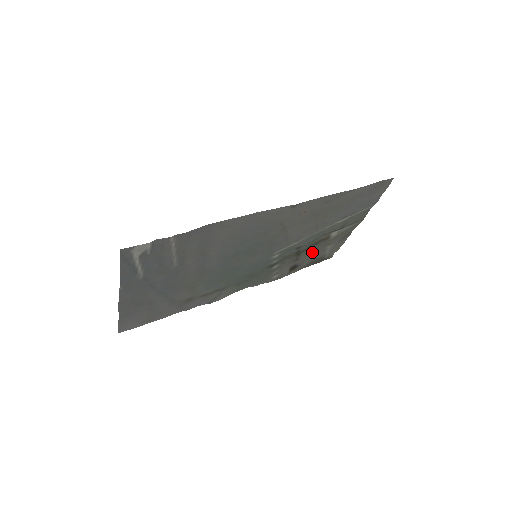
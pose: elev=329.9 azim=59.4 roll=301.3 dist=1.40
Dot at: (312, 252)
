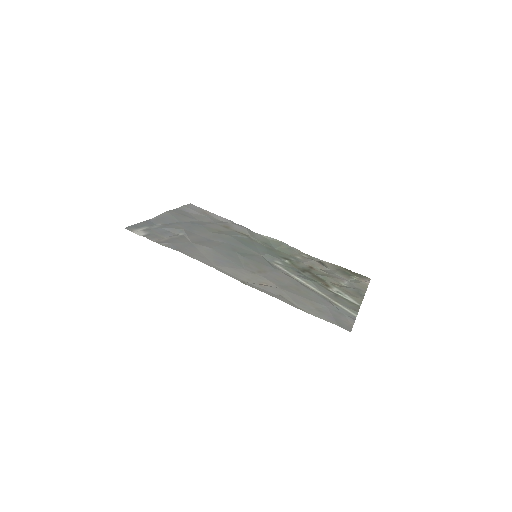
Dot at: (328, 274)
